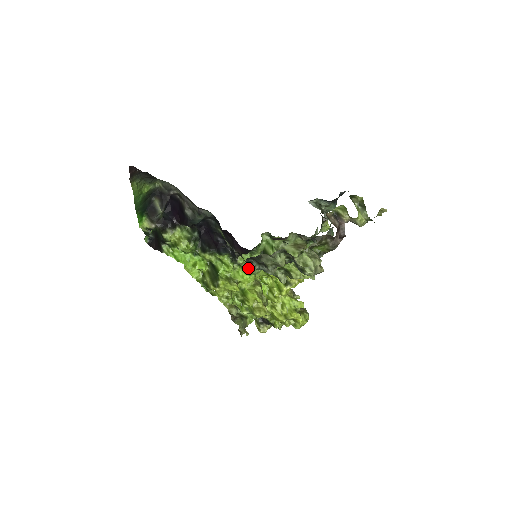
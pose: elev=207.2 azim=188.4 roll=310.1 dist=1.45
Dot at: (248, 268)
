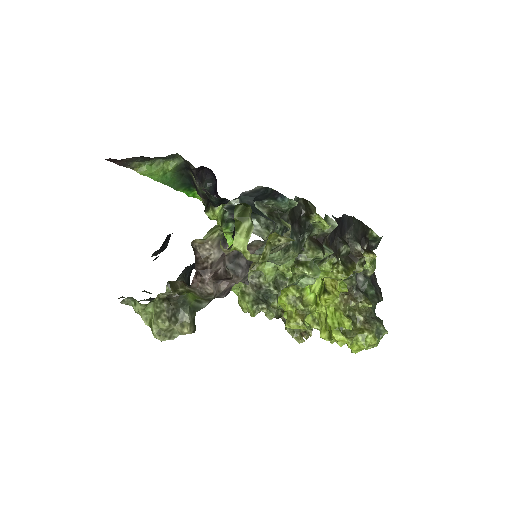
Dot at: occluded
